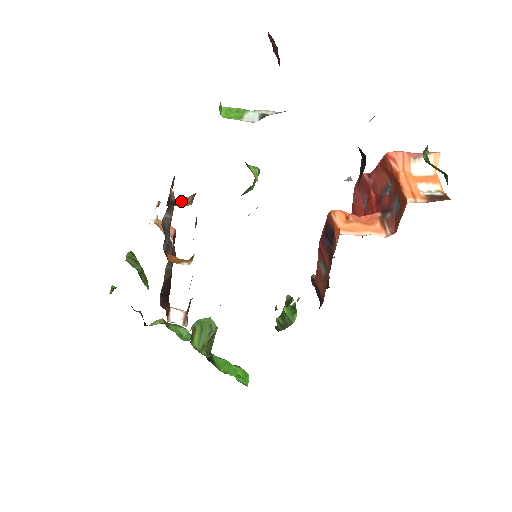
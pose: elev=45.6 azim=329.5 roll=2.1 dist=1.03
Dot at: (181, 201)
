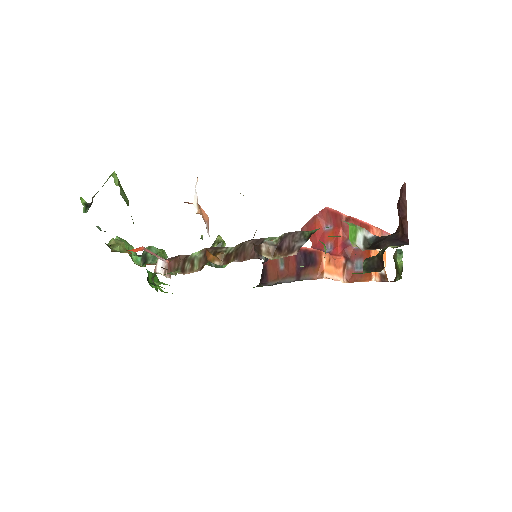
Dot at: (265, 249)
